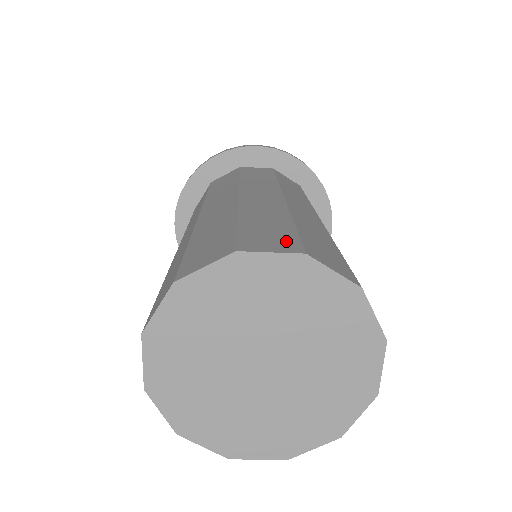
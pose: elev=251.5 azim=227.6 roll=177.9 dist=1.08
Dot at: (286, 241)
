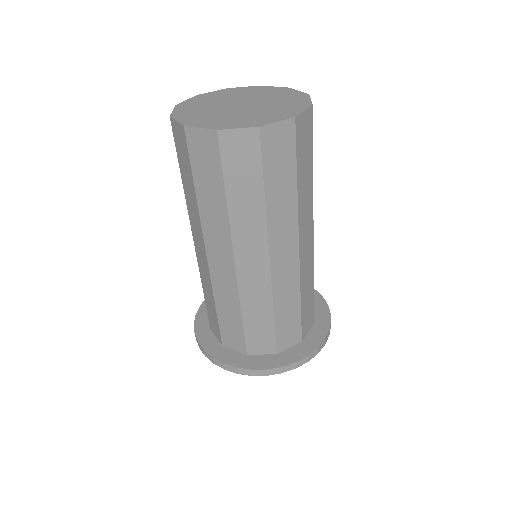
Dot at: occluded
